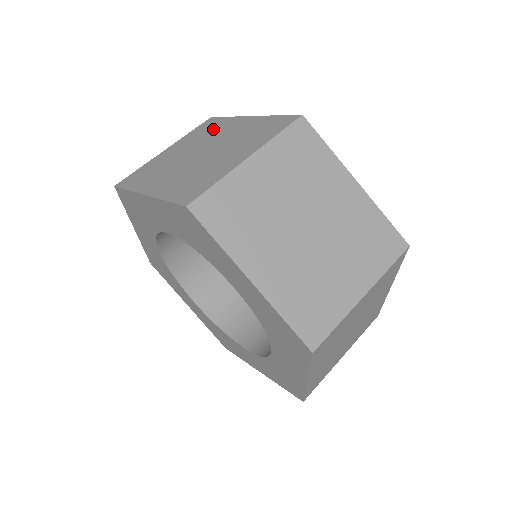
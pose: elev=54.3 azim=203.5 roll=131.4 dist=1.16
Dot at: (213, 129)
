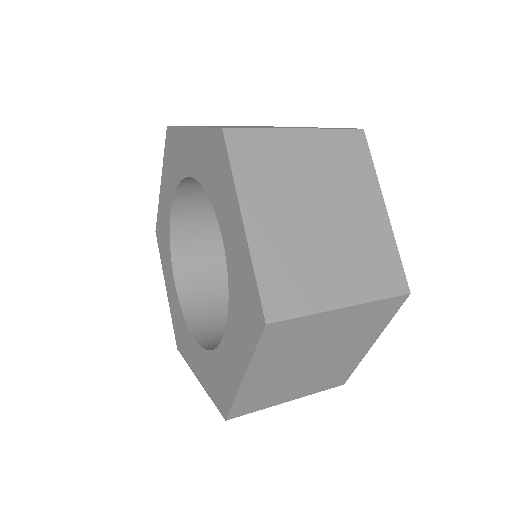
Dot at: (352, 171)
